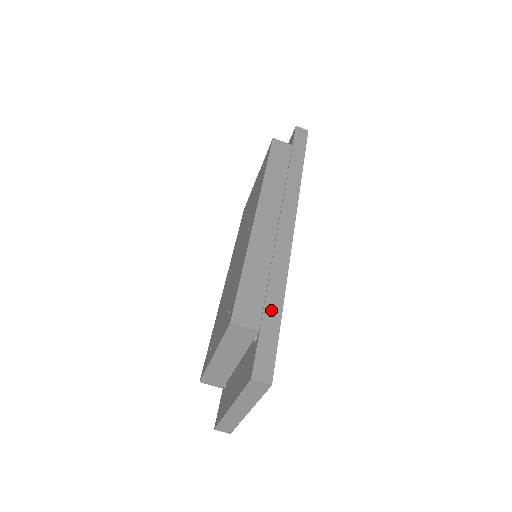
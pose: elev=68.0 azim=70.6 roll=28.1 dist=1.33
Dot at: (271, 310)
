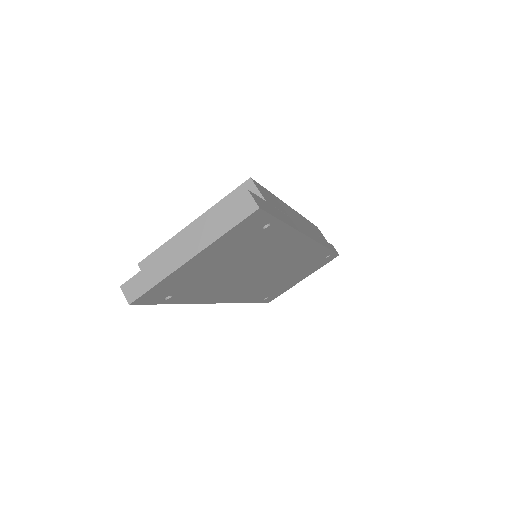
Dot at: (279, 213)
